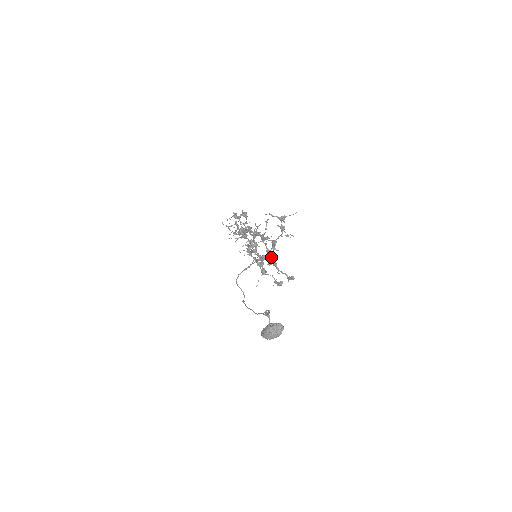
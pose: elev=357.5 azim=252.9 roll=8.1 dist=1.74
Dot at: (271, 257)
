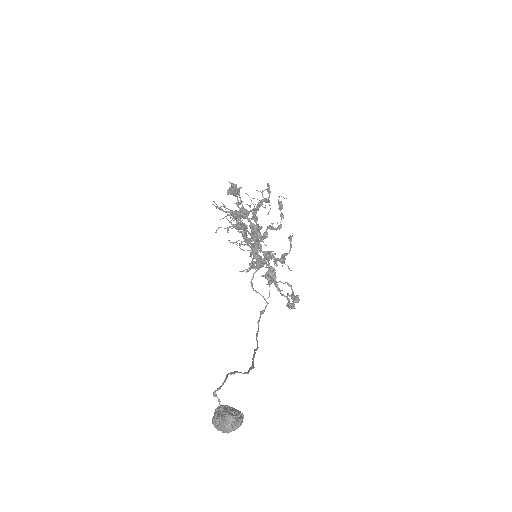
Dot at: occluded
